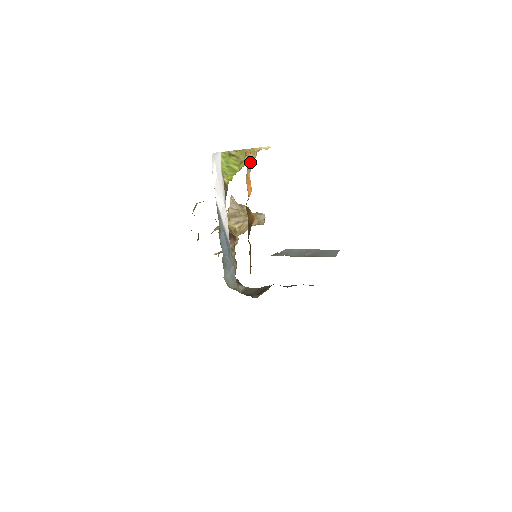
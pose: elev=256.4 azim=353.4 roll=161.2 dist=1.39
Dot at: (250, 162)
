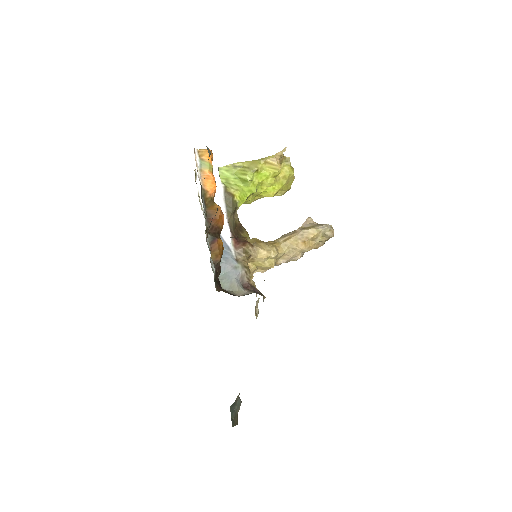
Dot at: (207, 159)
